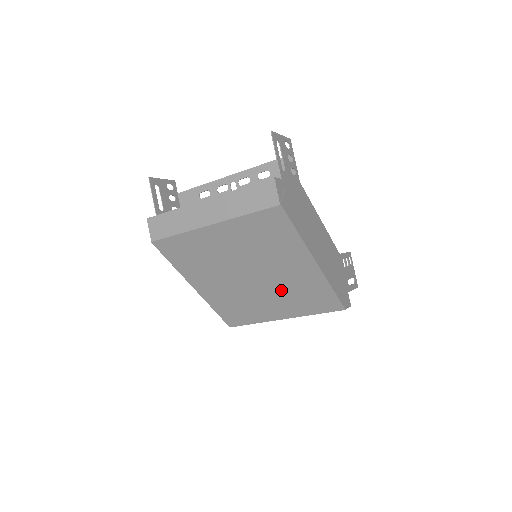
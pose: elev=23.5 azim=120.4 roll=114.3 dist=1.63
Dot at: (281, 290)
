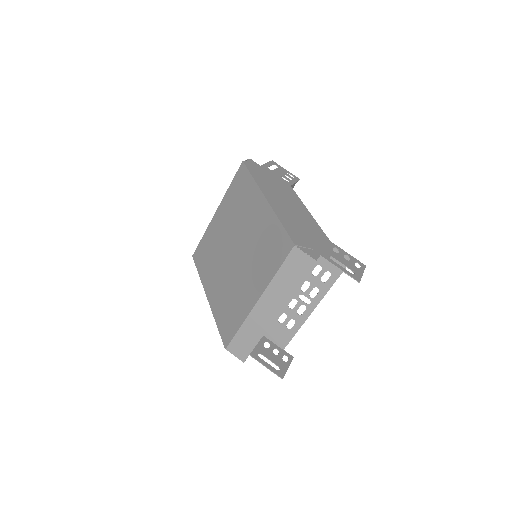
Dot at: (251, 254)
